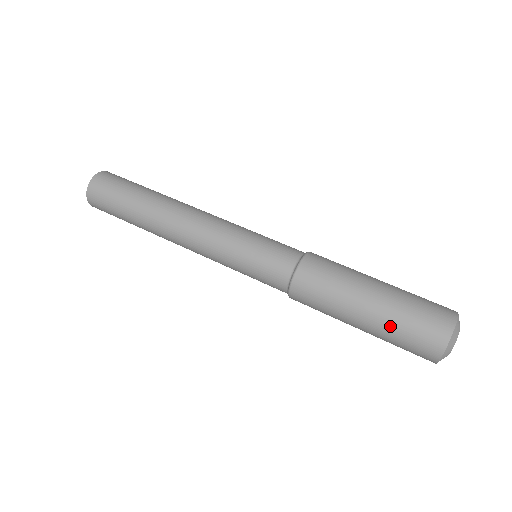
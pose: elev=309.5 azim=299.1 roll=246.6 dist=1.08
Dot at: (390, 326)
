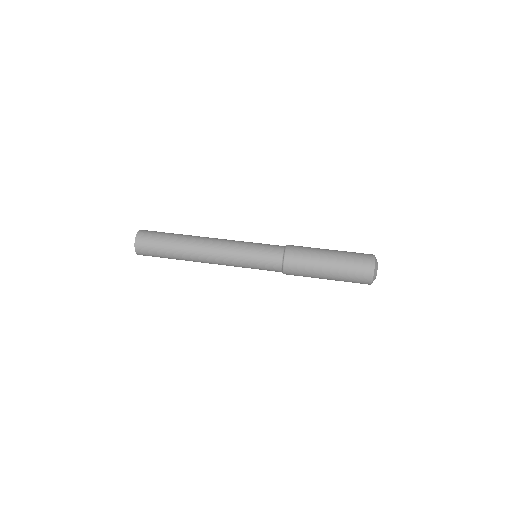
Dot at: (345, 259)
